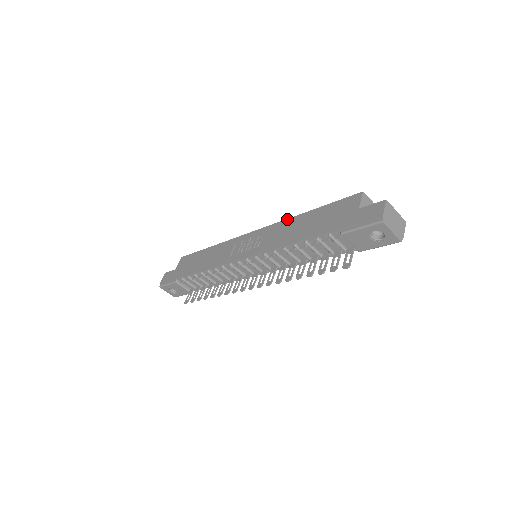
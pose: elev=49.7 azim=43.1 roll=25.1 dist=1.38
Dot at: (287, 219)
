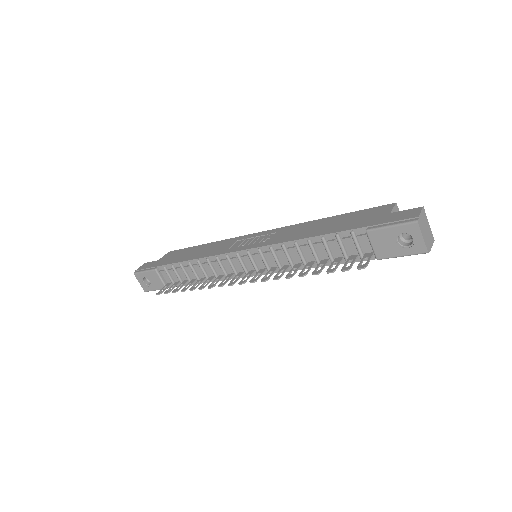
Dot at: occluded
